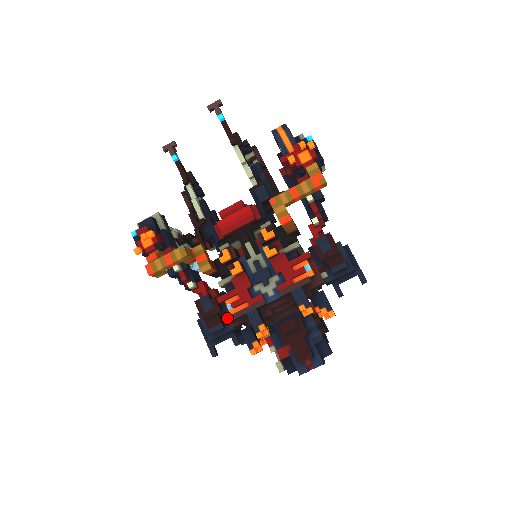
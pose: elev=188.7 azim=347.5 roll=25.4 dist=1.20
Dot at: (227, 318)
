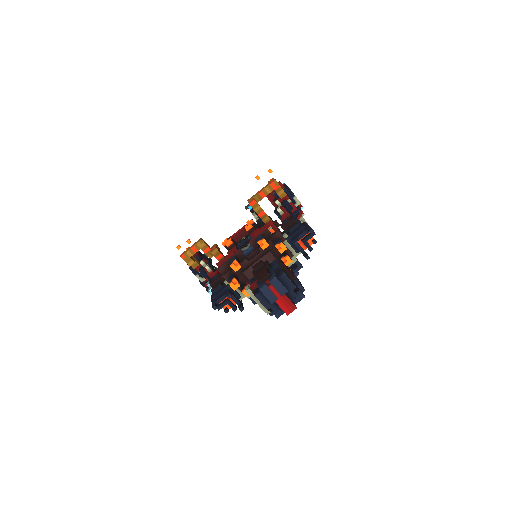
Dot at: (218, 268)
